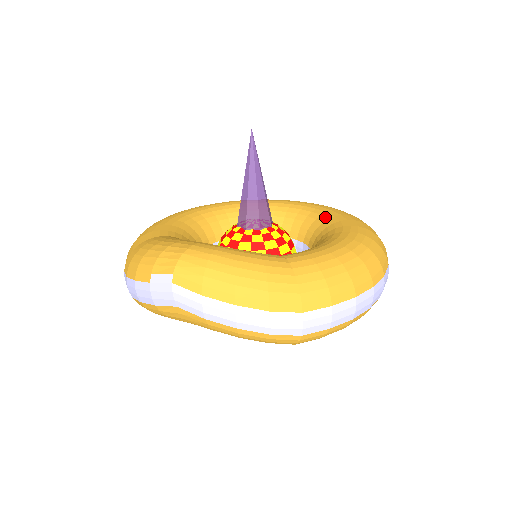
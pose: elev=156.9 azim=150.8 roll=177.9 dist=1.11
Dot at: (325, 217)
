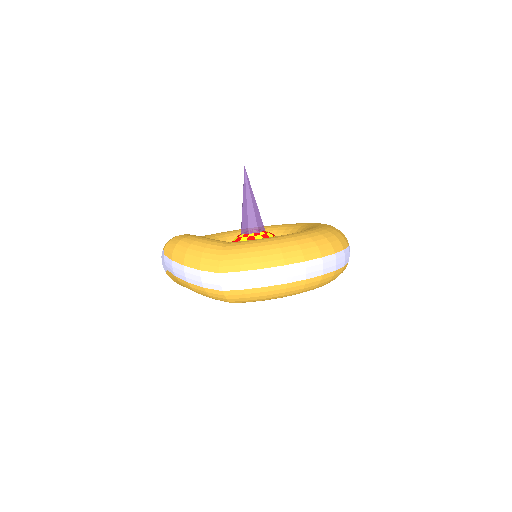
Dot at: occluded
